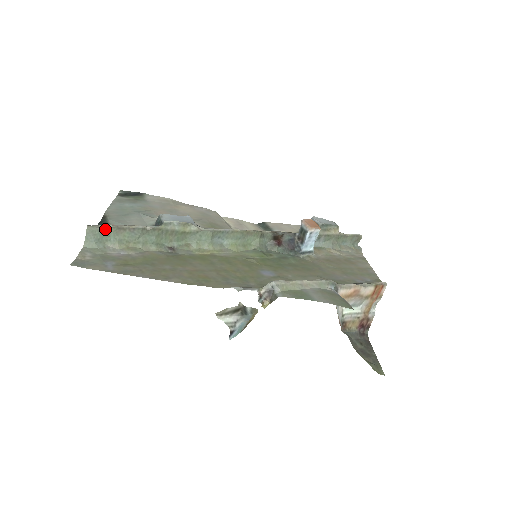
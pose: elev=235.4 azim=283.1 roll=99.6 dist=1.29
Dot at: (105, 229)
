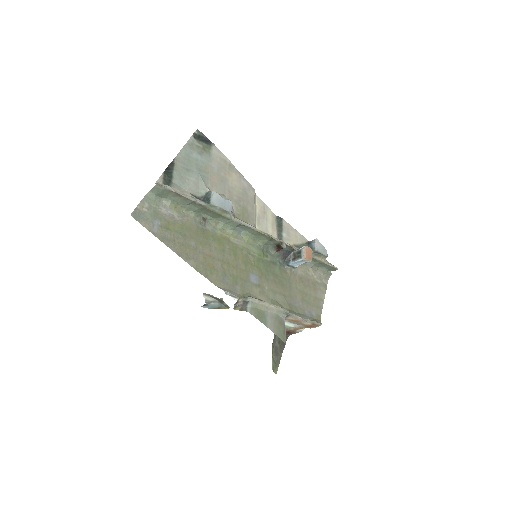
Dot at: (168, 191)
